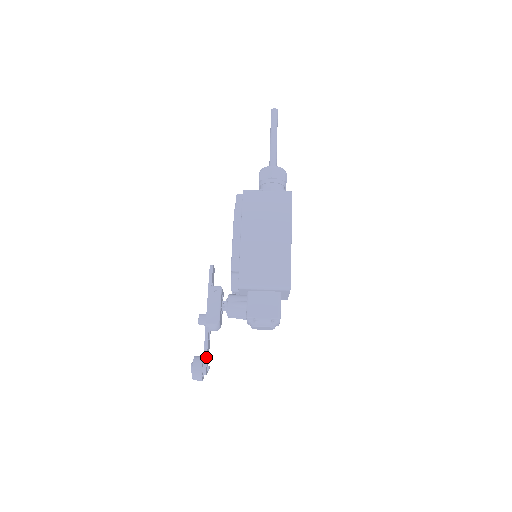
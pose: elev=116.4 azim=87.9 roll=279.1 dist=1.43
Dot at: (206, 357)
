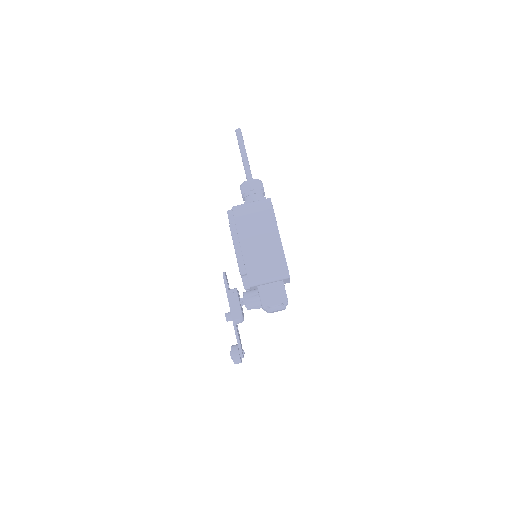
Dot at: (240, 345)
